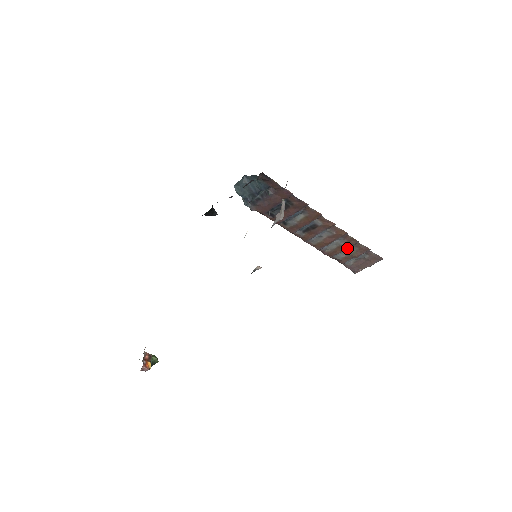
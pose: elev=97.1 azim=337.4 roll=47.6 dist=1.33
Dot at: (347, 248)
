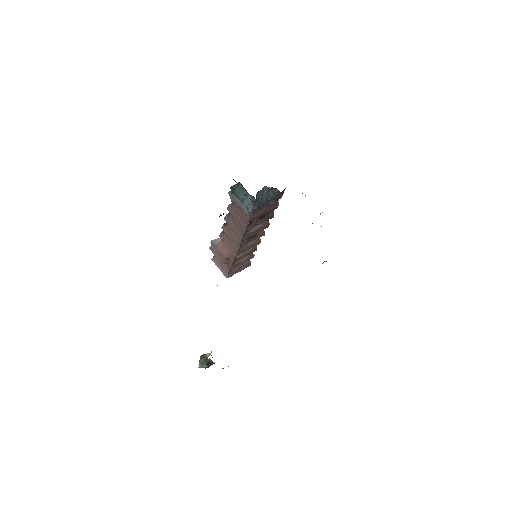
Dot at: occluded
